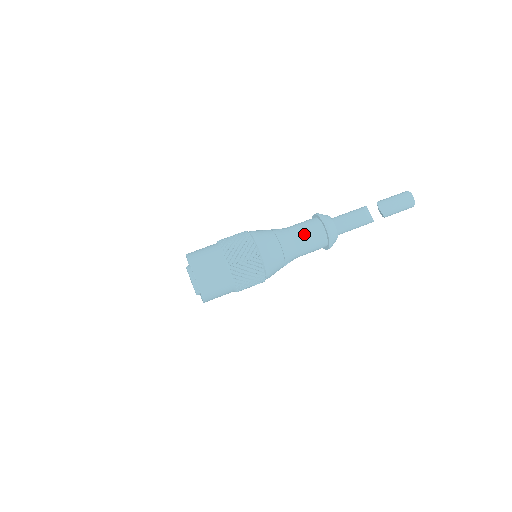
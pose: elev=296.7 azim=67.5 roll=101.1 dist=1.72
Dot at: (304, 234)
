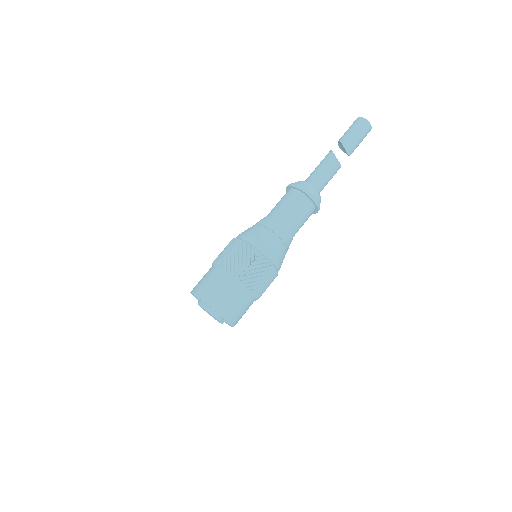
Dot at: (299, 219)
